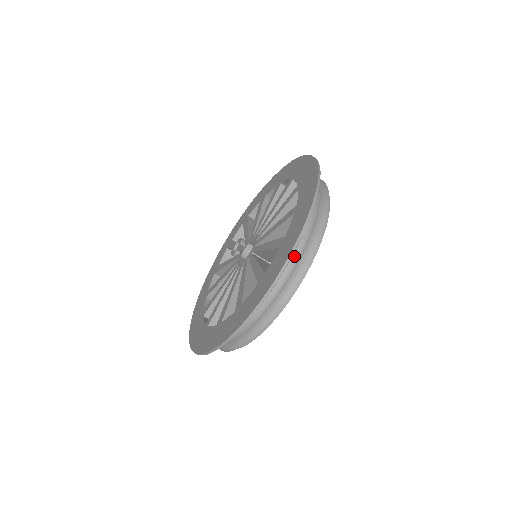
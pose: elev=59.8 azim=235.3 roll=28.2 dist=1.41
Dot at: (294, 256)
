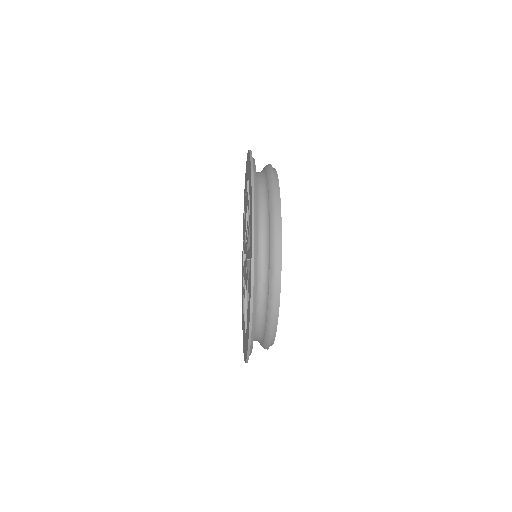
Dot at: (262, 301)
